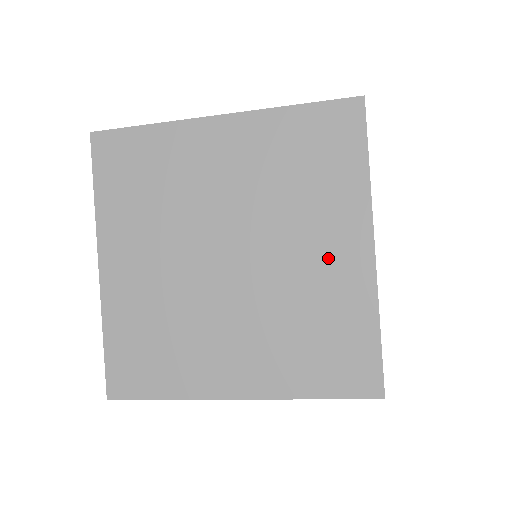
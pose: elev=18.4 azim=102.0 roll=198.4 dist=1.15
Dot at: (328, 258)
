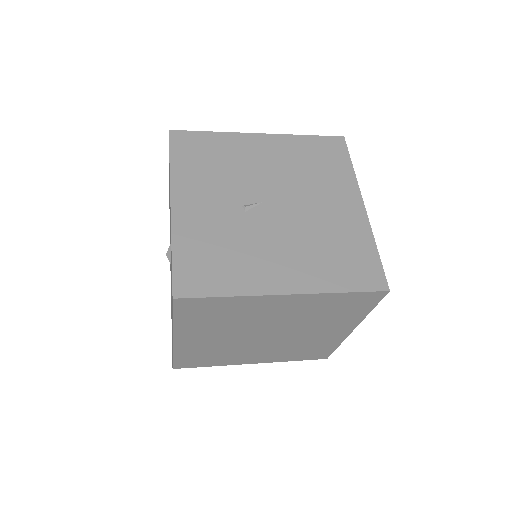
Dot at: (326, 334)
